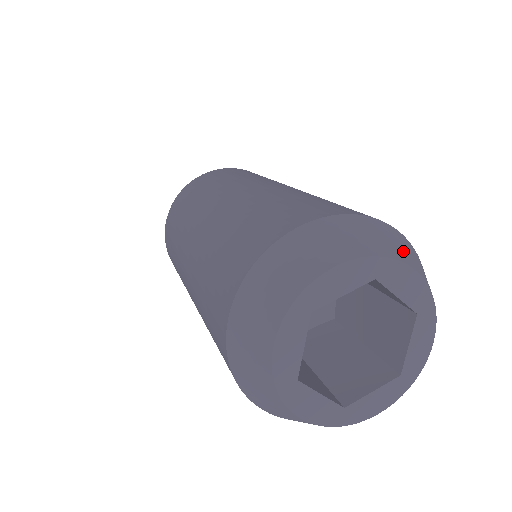
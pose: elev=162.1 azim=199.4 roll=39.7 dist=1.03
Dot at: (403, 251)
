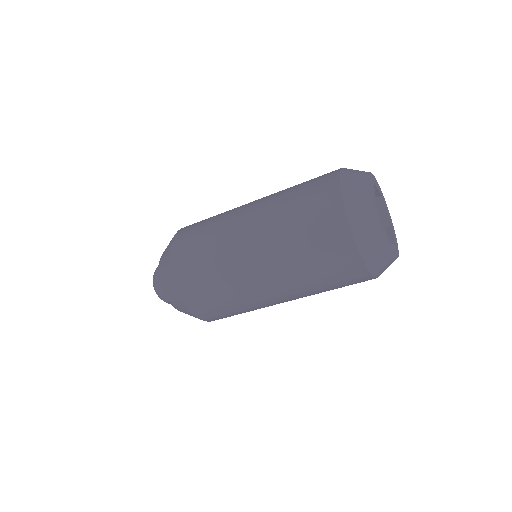
Dot at: occluded
